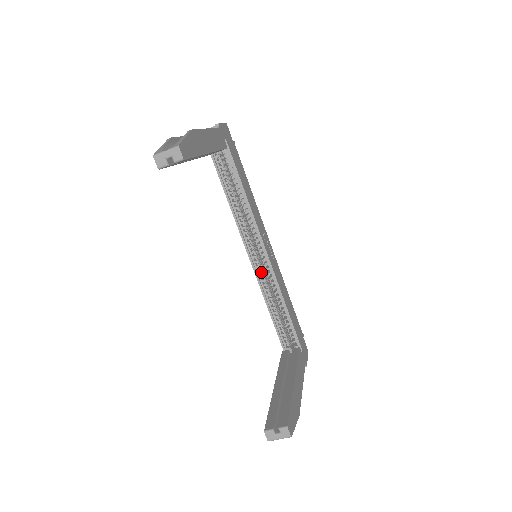
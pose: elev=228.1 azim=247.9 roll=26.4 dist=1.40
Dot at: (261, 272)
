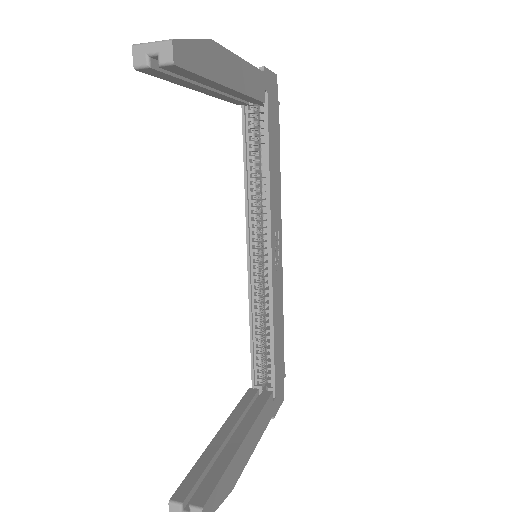
Dot at: (257, 279)
